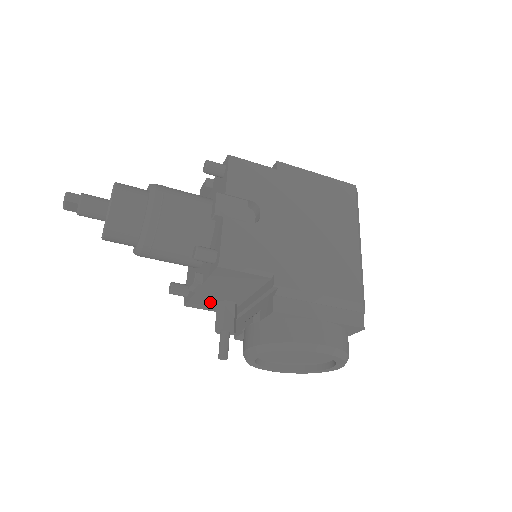
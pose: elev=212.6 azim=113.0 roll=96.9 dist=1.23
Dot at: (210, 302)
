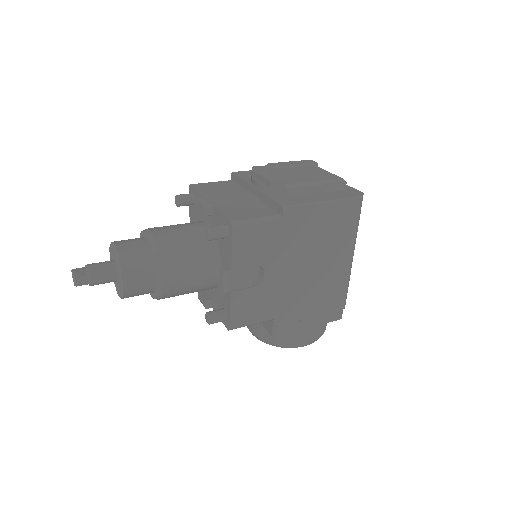
Dot at: occluded
